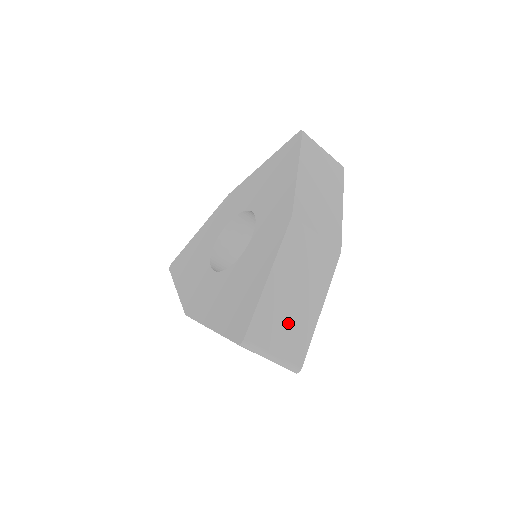
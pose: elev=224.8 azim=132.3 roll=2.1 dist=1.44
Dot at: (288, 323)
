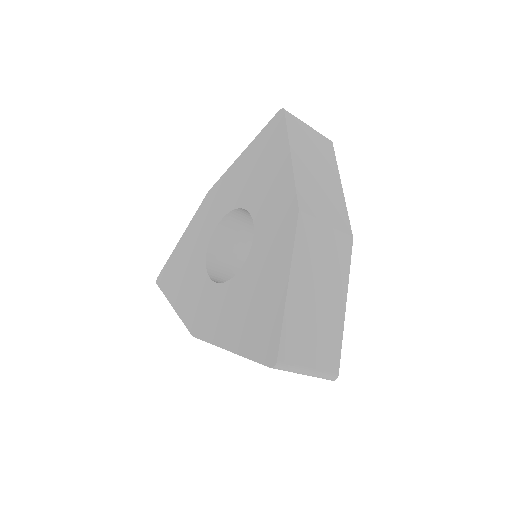
Dot at: (317, 330)
